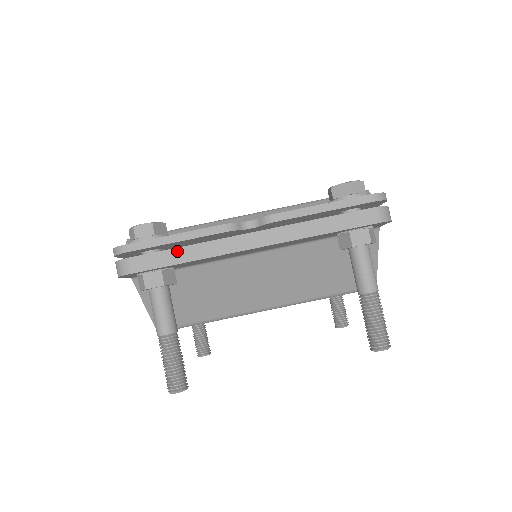
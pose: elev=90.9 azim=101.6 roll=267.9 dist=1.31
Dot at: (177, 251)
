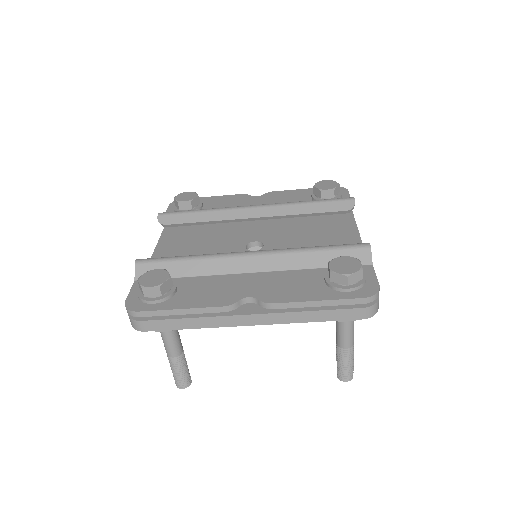
Dot at: (183, 321)
